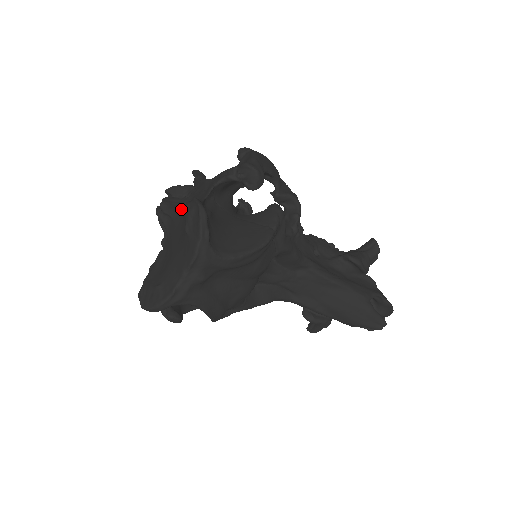
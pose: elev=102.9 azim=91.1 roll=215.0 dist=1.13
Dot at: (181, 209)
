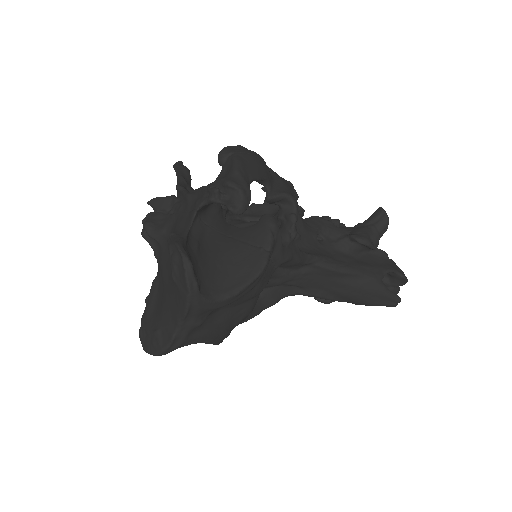
Dot at: (167, 232)
